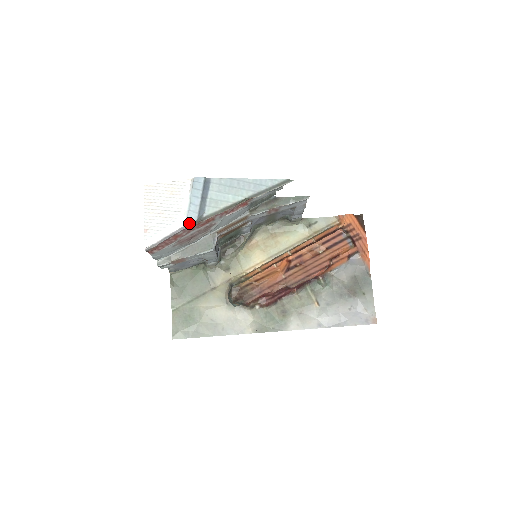
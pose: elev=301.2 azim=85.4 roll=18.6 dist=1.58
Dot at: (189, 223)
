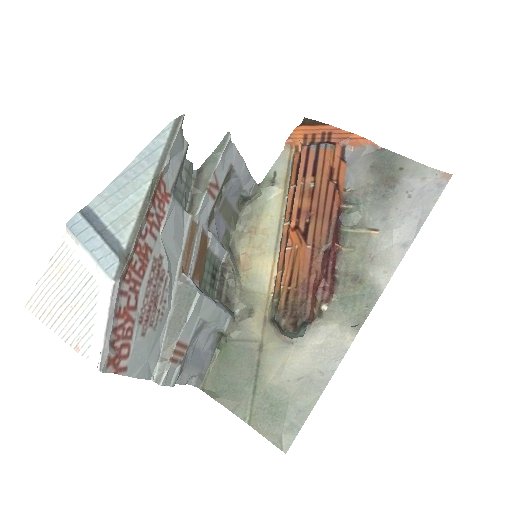
Dot at: (114, 274)
